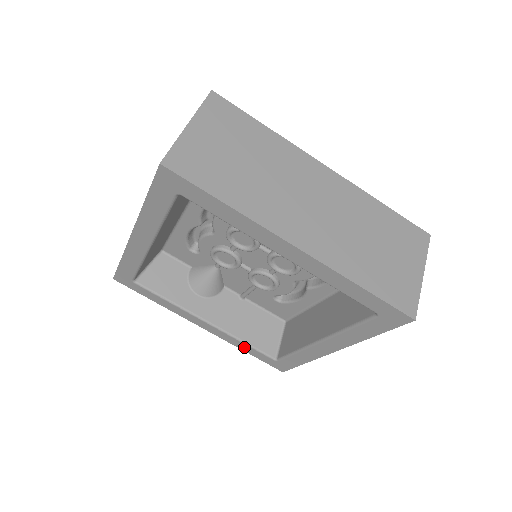
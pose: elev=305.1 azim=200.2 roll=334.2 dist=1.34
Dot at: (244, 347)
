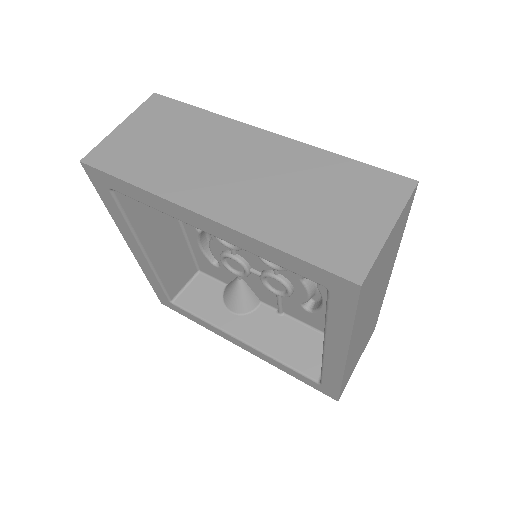
Dot at: (285, 369)
